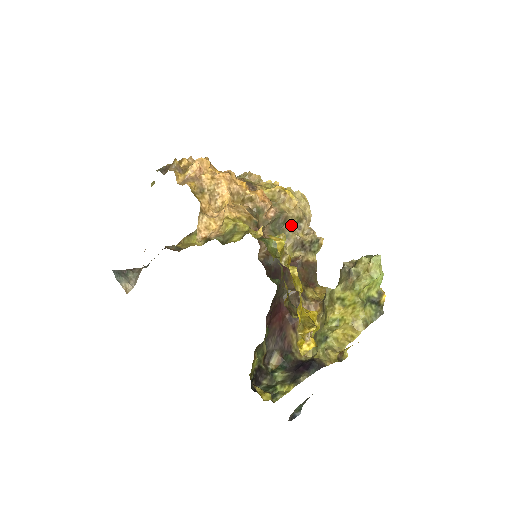
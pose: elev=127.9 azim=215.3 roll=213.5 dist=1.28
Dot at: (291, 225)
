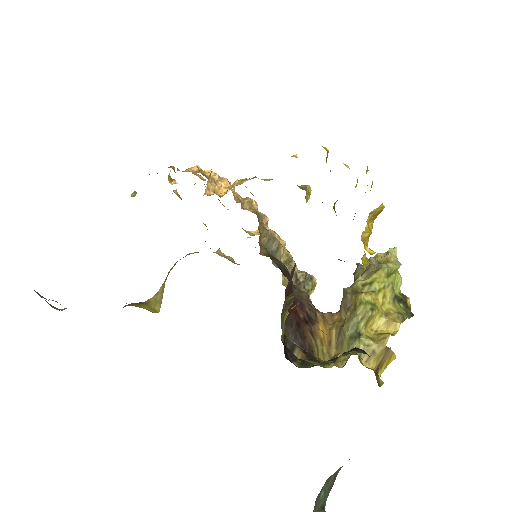
Dot at: occluded
